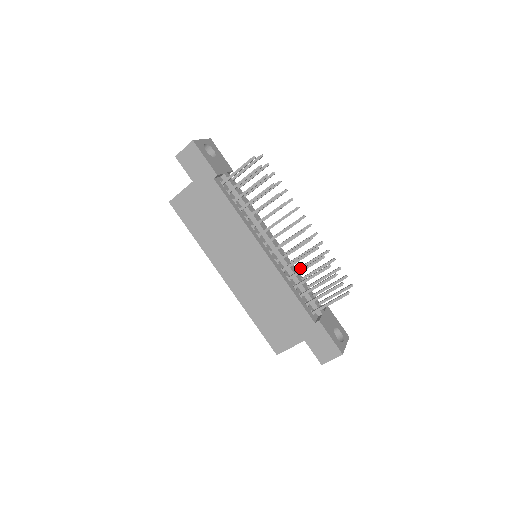
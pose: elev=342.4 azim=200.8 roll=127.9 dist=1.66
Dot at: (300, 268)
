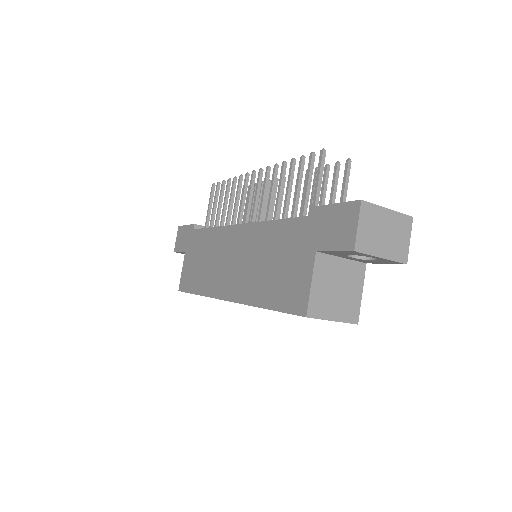
Dot at: occluded
